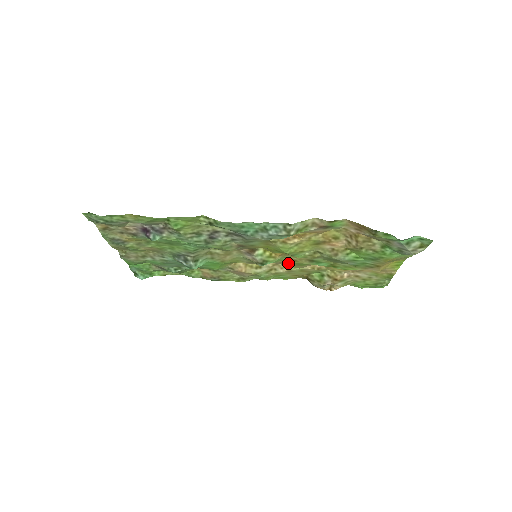
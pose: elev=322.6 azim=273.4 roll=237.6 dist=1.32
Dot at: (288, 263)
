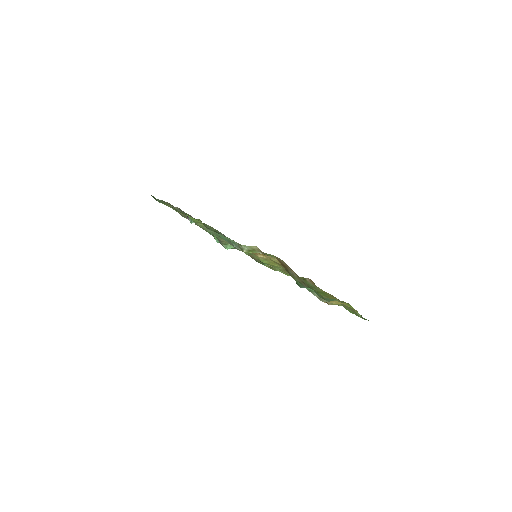
Dot at: occluded
